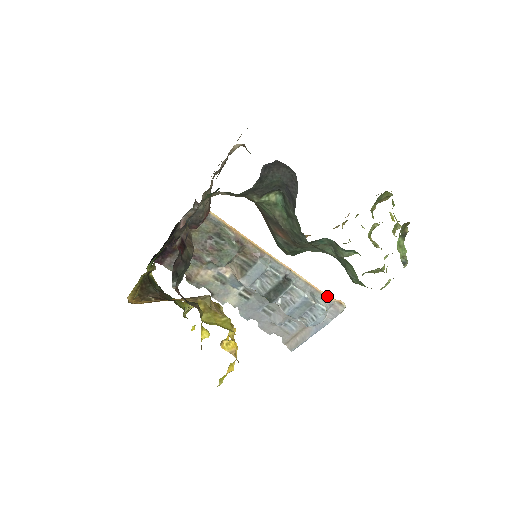
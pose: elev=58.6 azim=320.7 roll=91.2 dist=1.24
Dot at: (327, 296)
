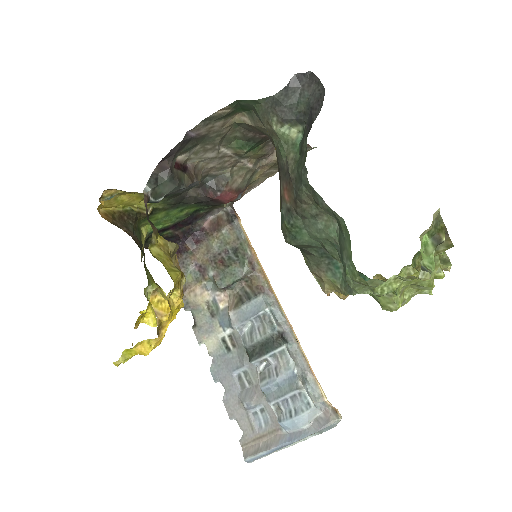
Dot at: (323, 392)
